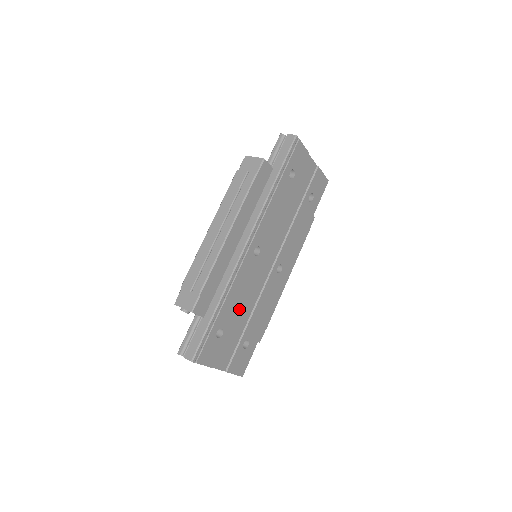
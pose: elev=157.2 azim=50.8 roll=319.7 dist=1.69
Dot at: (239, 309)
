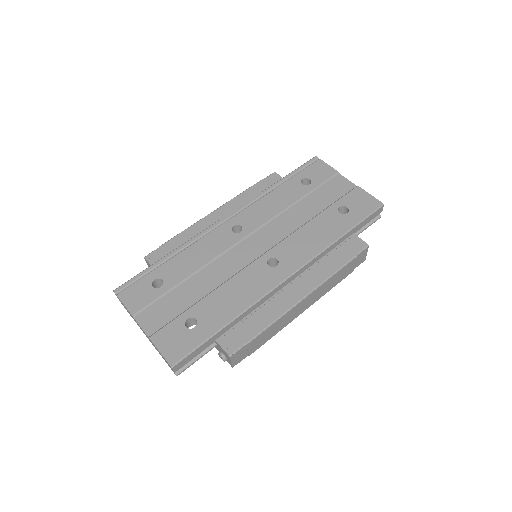
Dot at: (196, 276)
